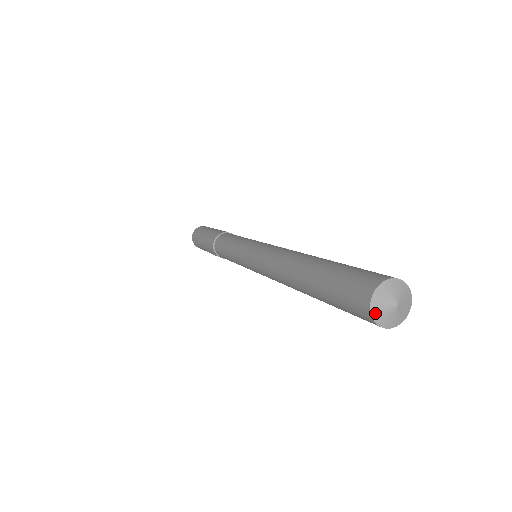
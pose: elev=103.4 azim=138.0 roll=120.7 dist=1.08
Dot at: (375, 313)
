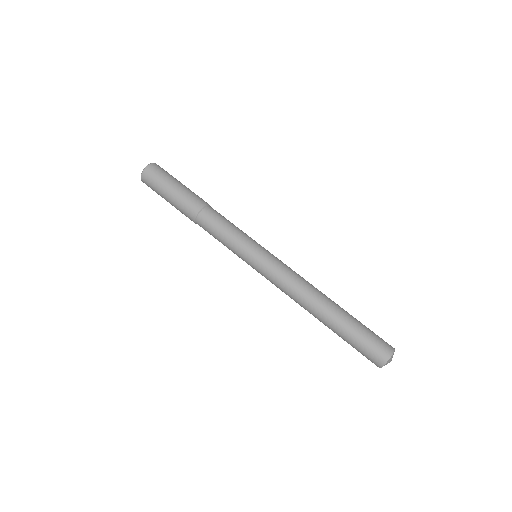
Dot at: occluded
